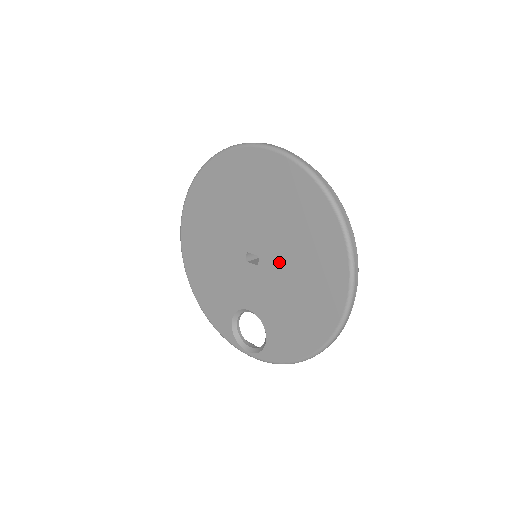
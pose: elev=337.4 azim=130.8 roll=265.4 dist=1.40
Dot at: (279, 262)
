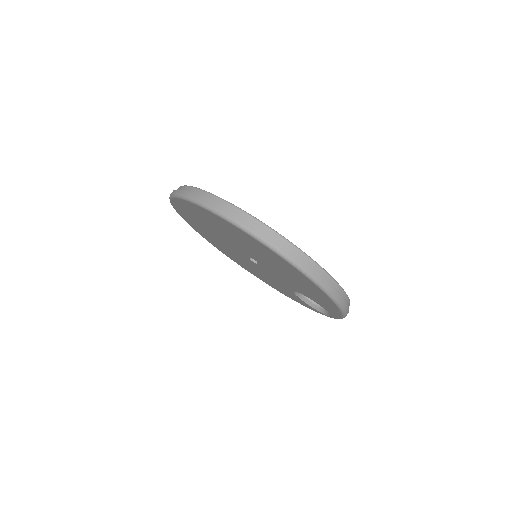
Dot at: (257, 258)
